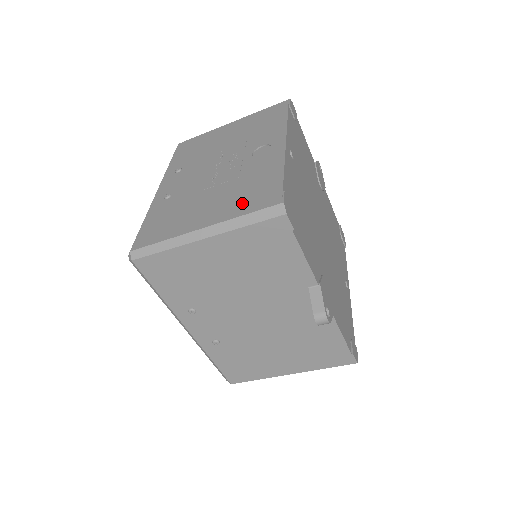
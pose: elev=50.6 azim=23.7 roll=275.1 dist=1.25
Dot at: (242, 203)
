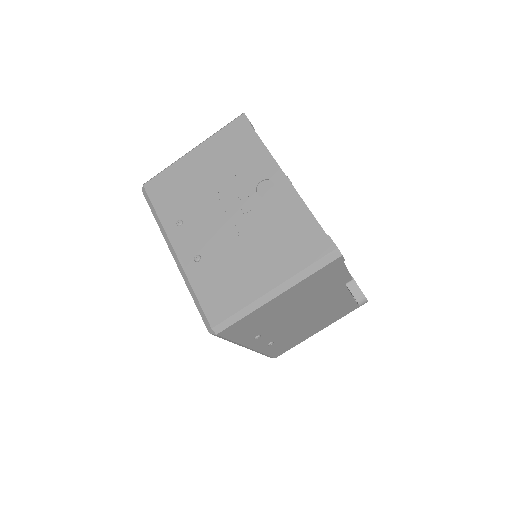
Dot at: (295, 254)
